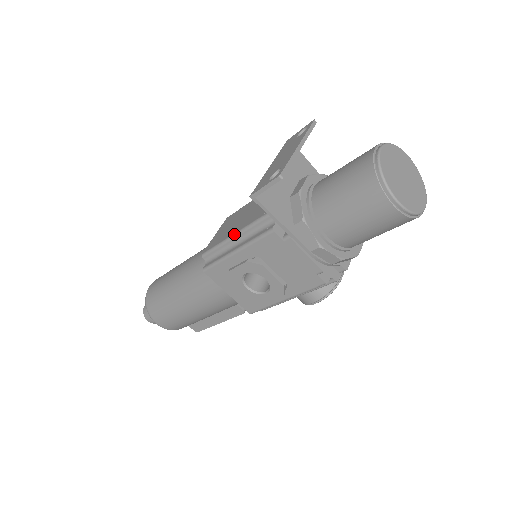
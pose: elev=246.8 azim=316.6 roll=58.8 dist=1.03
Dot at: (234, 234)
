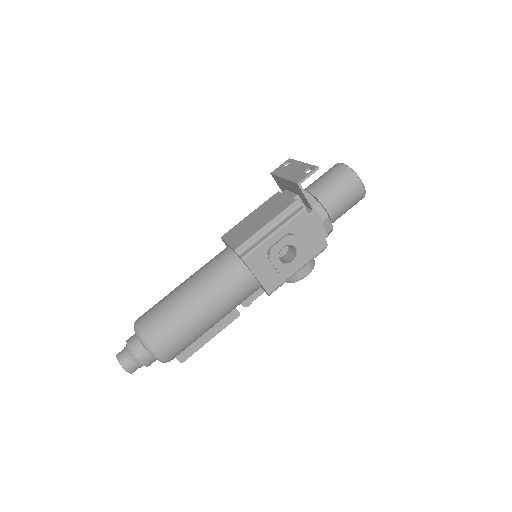
Dot at: (267, 223)
